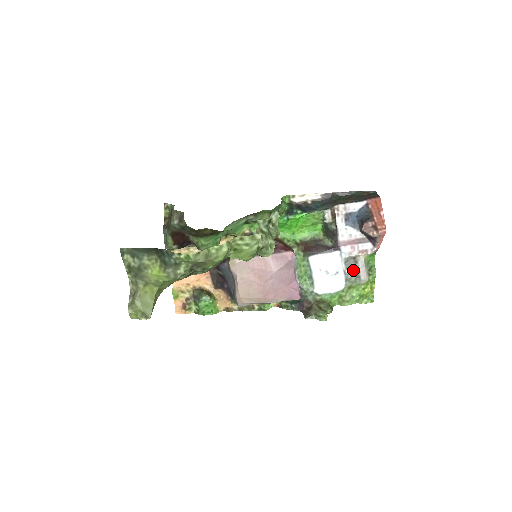
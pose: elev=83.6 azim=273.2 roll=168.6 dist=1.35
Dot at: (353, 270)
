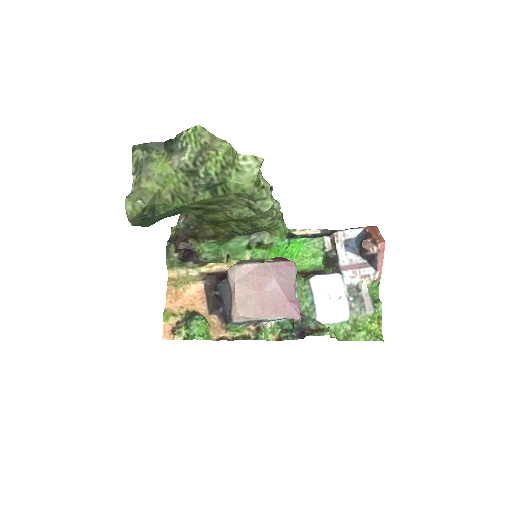
Dot at: (357, 299)
